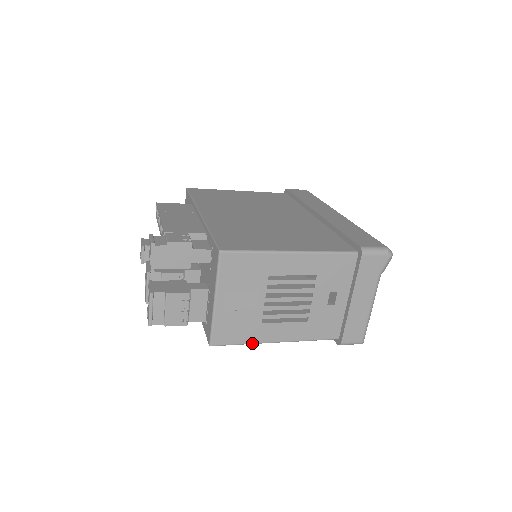
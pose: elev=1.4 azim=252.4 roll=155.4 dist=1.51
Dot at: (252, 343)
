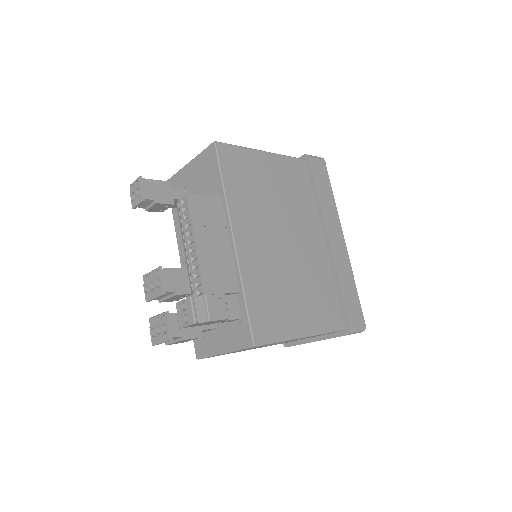
Dot at: occluded
